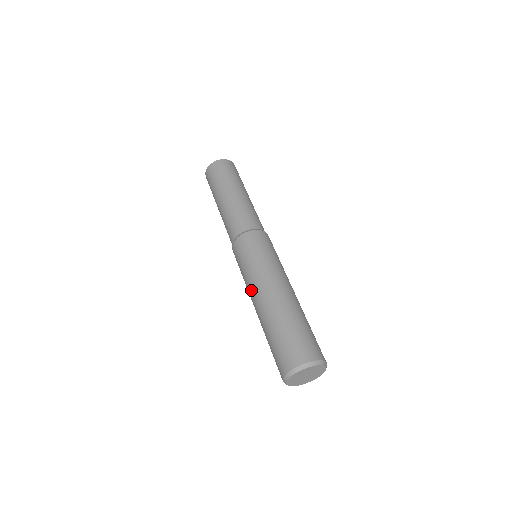
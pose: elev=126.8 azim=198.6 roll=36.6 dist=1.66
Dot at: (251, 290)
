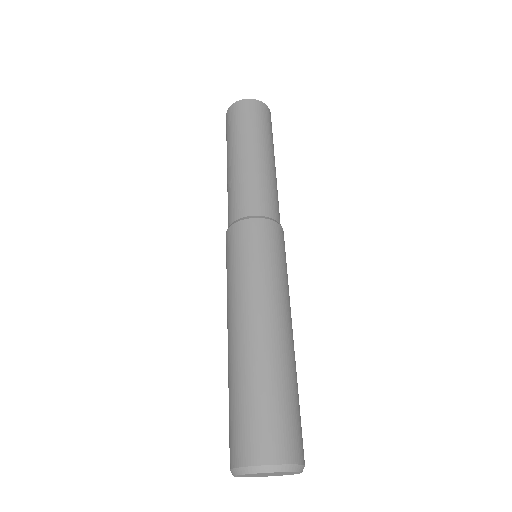
Dot at: (227, 313)
